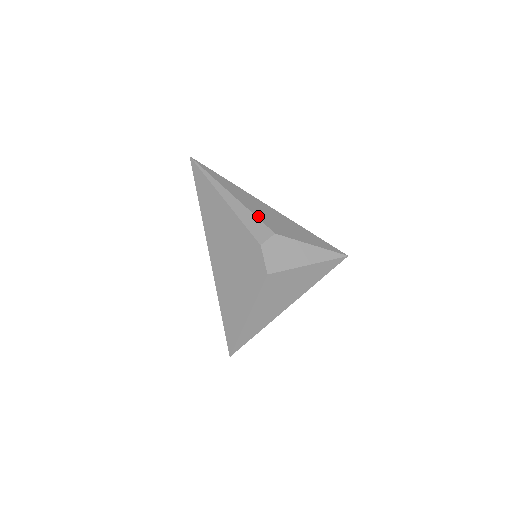
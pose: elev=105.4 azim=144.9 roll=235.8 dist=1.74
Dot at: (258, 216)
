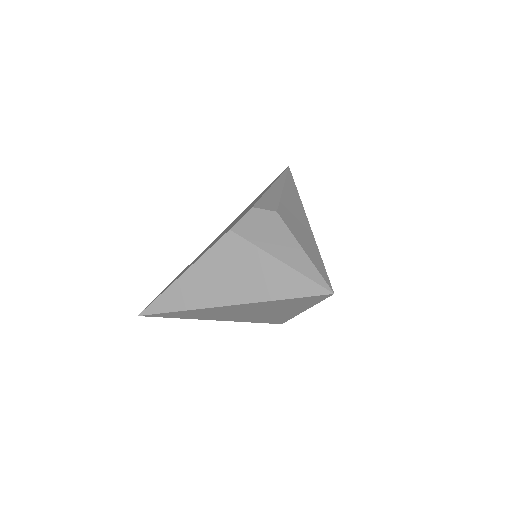
Dot at: (282, 202)
